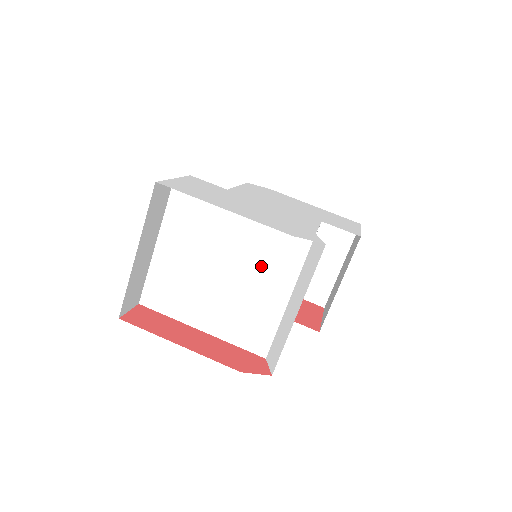
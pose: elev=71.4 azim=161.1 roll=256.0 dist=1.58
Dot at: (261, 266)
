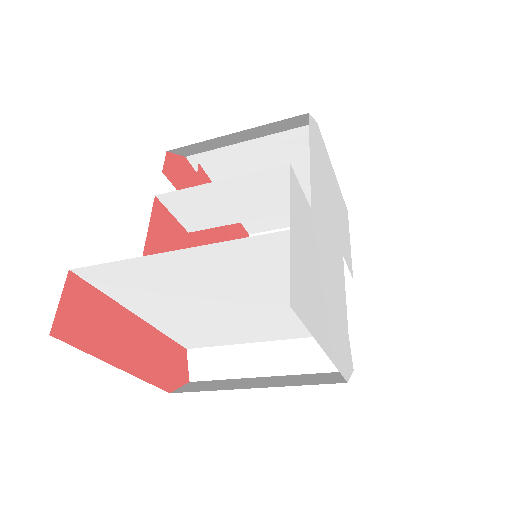
Dot at: (271, 322)
